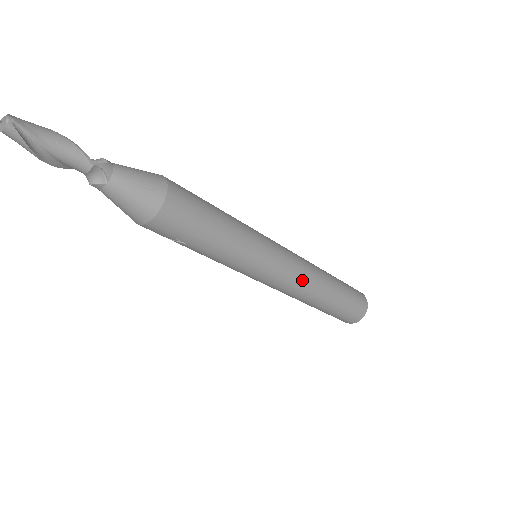
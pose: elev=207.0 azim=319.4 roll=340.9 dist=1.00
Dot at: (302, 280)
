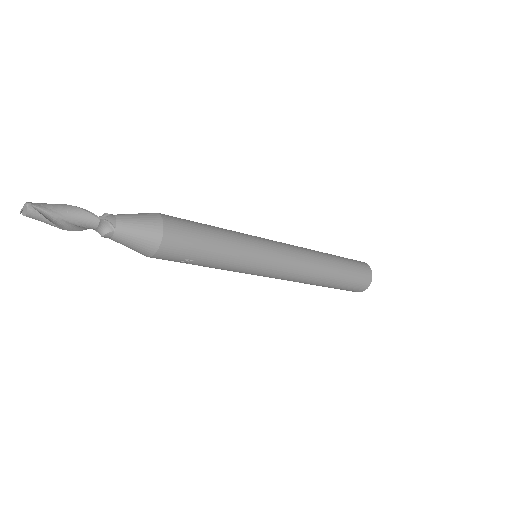
Dot at: (302, 263)
